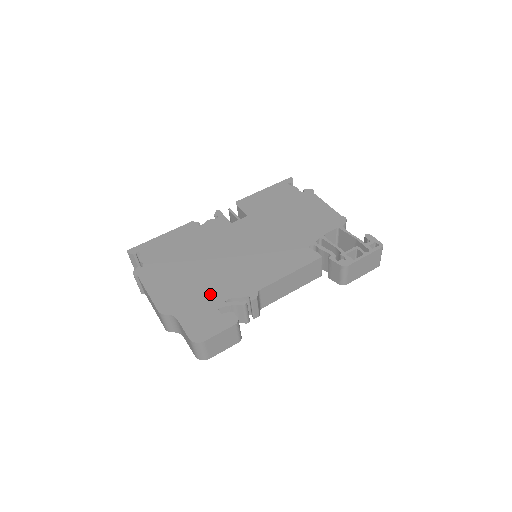
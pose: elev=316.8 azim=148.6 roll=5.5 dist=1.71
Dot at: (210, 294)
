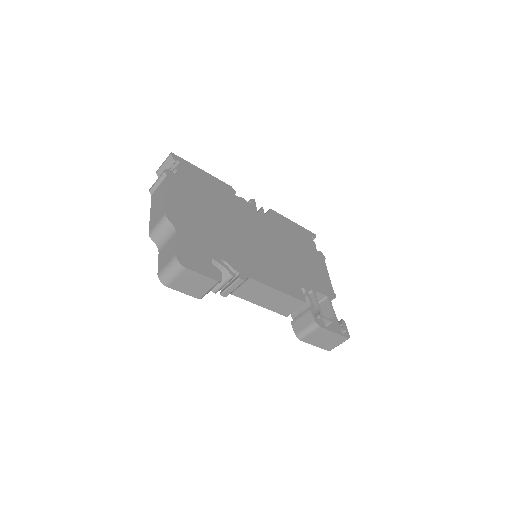
Dot at: (213, 243)
